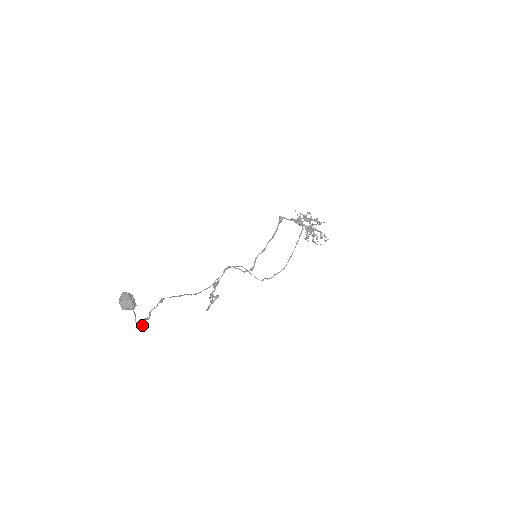
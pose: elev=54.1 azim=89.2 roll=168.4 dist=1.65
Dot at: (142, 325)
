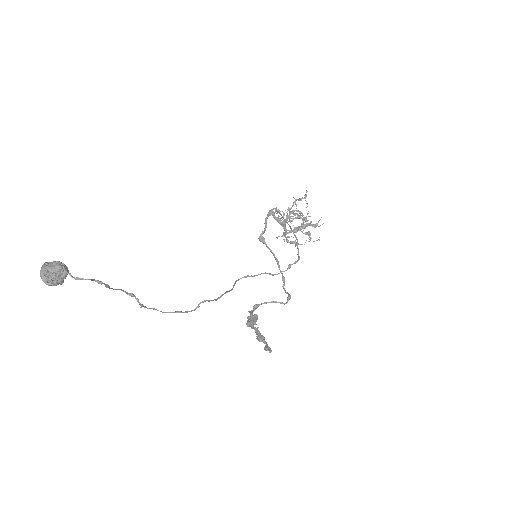
Dot at: (89, 279)
